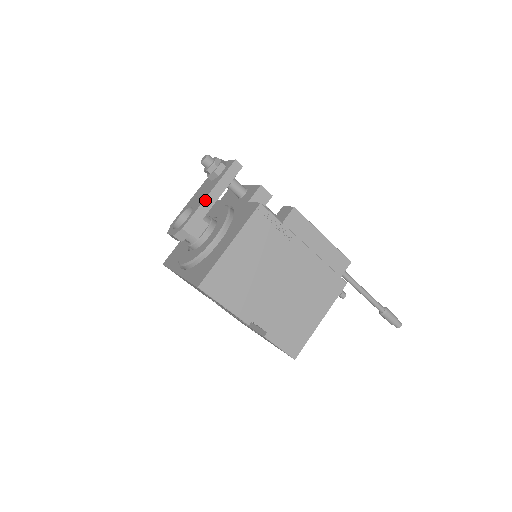
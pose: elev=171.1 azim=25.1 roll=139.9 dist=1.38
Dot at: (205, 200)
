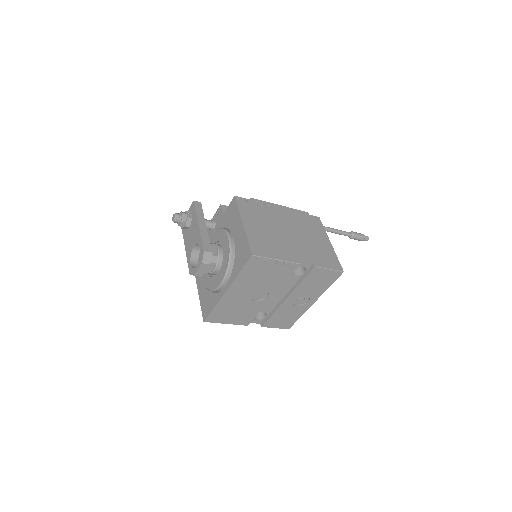
Dot at: (200, 229)
